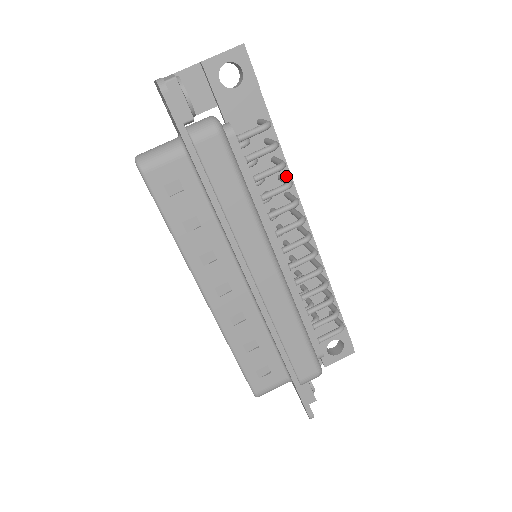
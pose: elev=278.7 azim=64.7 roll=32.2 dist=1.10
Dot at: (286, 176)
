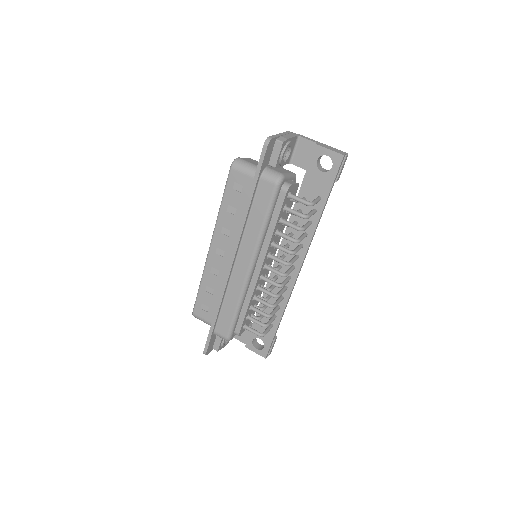
Dot at: (309, 237)
